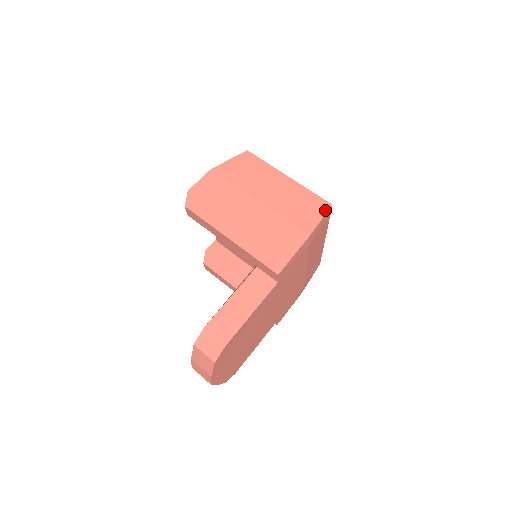
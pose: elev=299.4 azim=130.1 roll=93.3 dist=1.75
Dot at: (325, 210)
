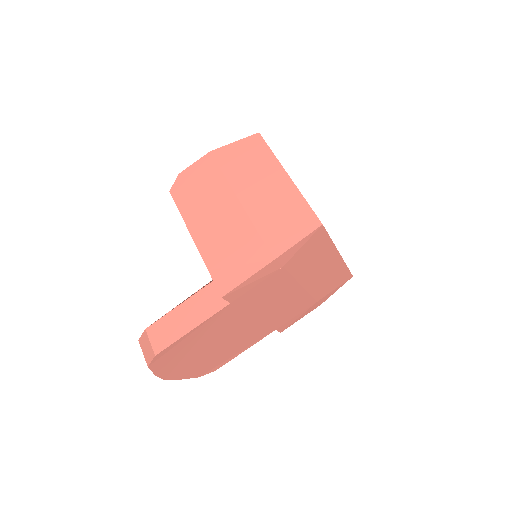
Dot at: (309, 230)
